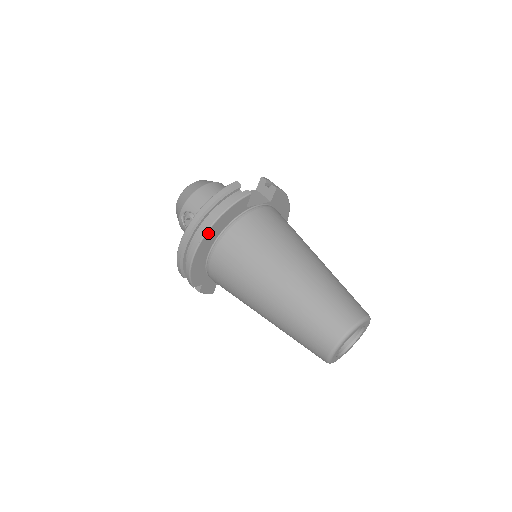
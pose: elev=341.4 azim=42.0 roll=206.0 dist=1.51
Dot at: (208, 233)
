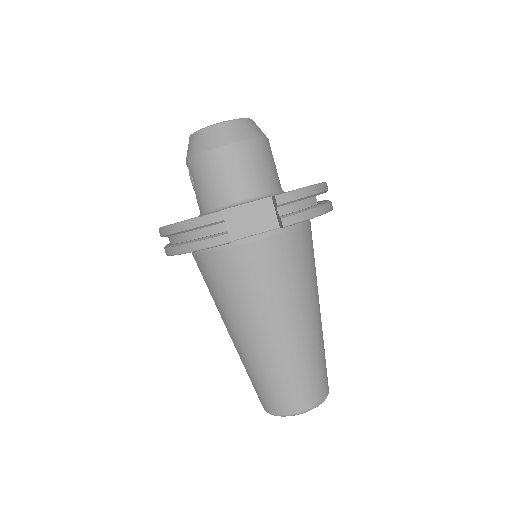
Dot at: occluded
